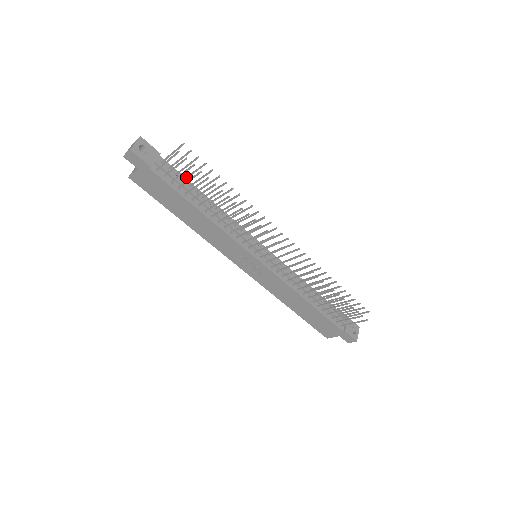
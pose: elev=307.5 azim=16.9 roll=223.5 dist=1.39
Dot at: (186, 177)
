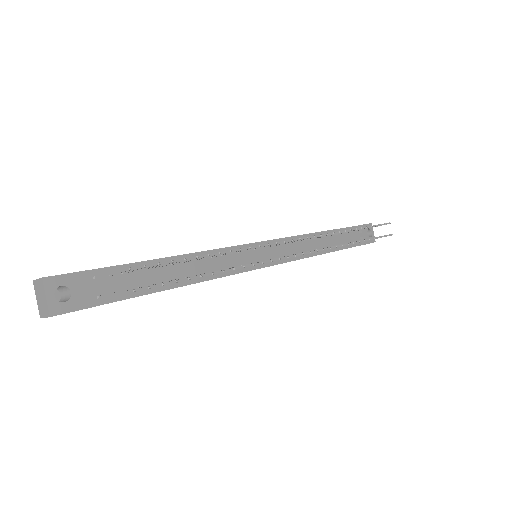
Dot at: occluded
